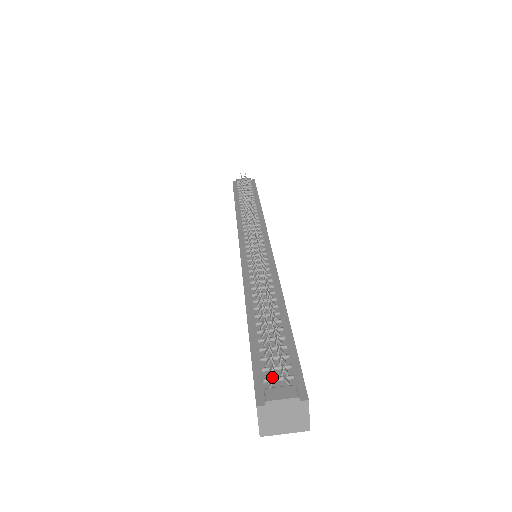
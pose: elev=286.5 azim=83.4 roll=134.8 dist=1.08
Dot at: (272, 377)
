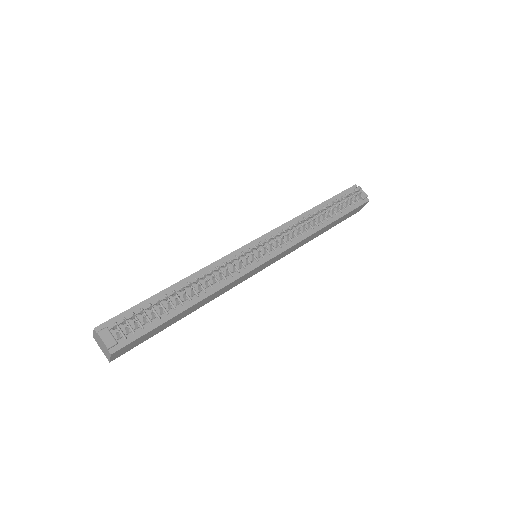
Dot at: (119, 327)
